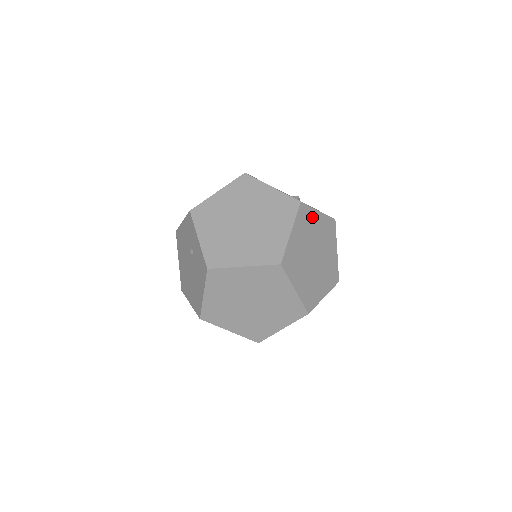
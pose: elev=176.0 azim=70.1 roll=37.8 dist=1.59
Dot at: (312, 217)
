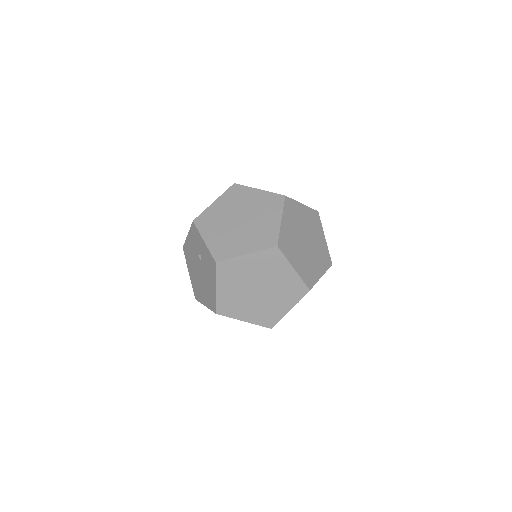
Dot at: (297, 209)
